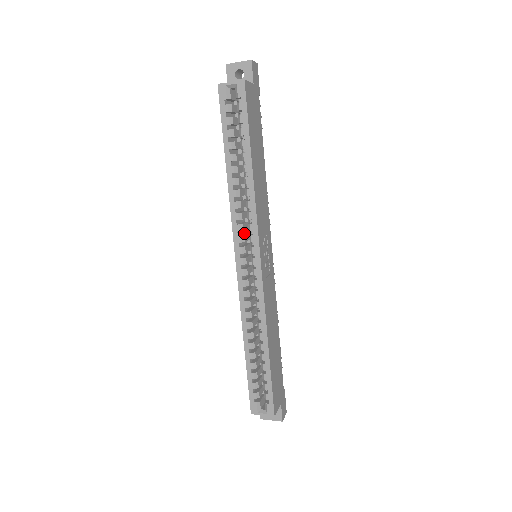
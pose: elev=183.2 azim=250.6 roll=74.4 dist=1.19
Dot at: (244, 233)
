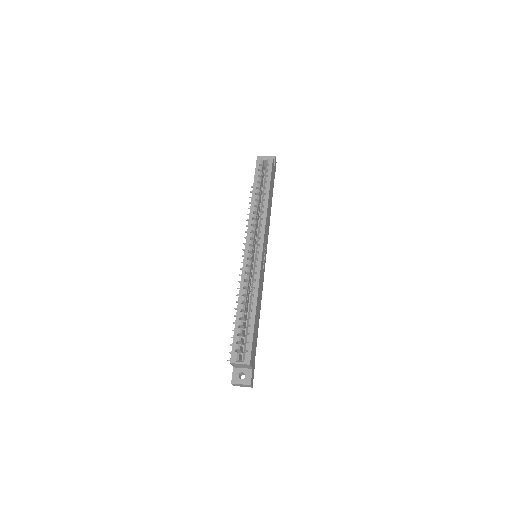
Dot at: occluded
